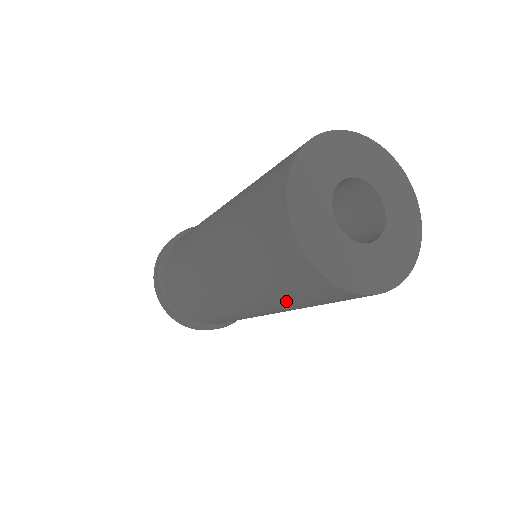
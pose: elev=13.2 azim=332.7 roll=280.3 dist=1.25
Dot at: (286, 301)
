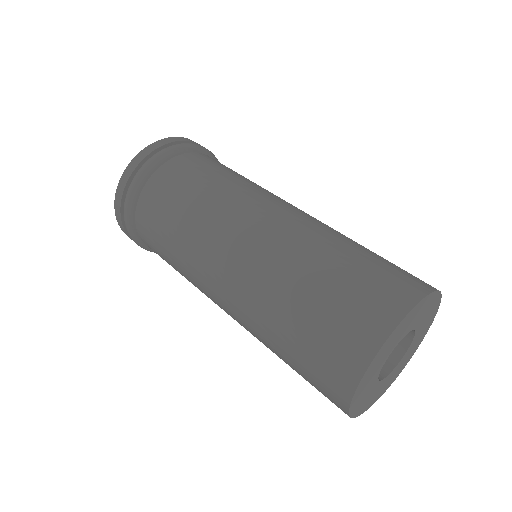
Dot at: (281, 358)
